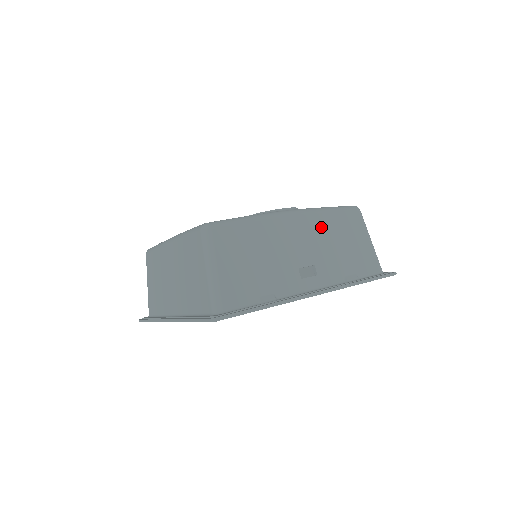
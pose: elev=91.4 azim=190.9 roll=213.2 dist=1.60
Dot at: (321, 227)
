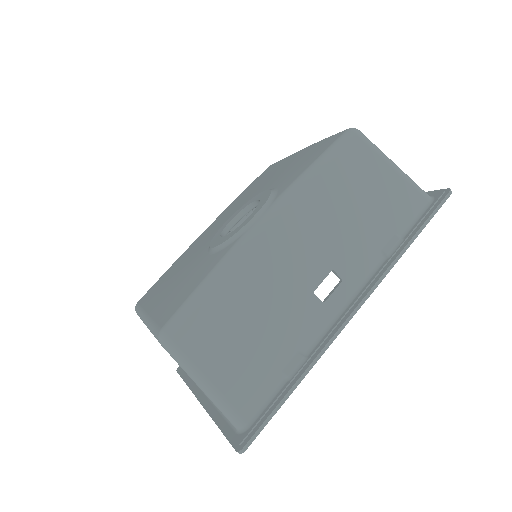
Dot at: (316, 208)
